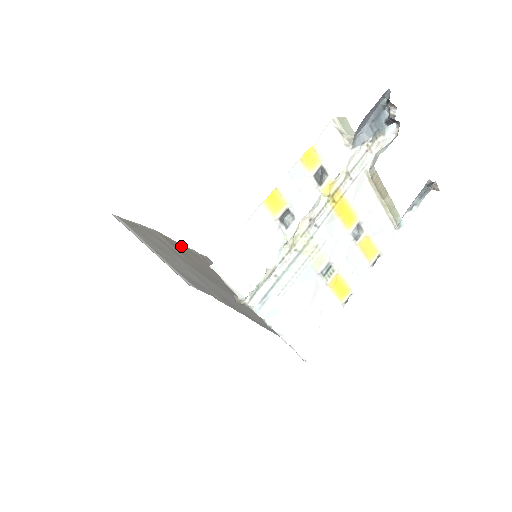
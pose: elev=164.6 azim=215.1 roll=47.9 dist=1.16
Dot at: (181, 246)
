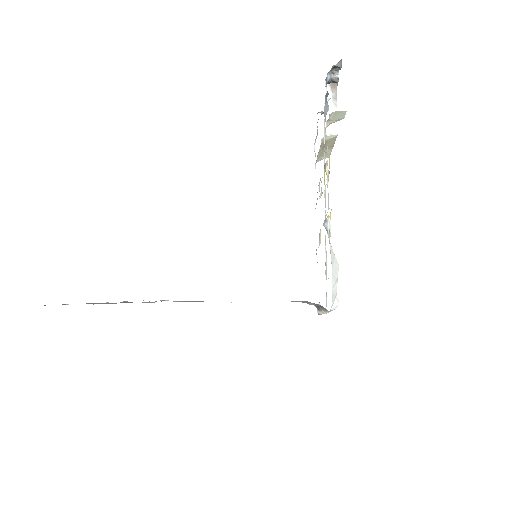
Dot at: occluded
